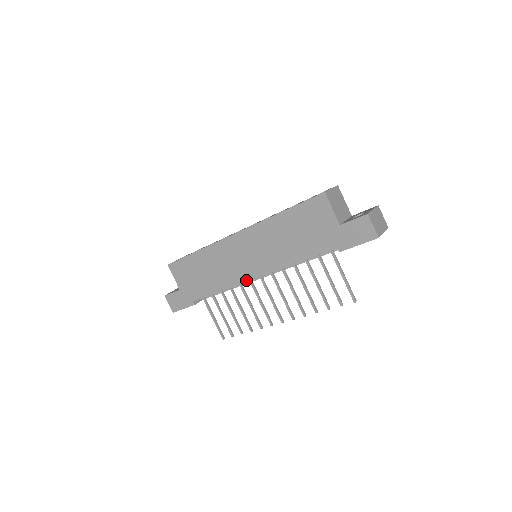
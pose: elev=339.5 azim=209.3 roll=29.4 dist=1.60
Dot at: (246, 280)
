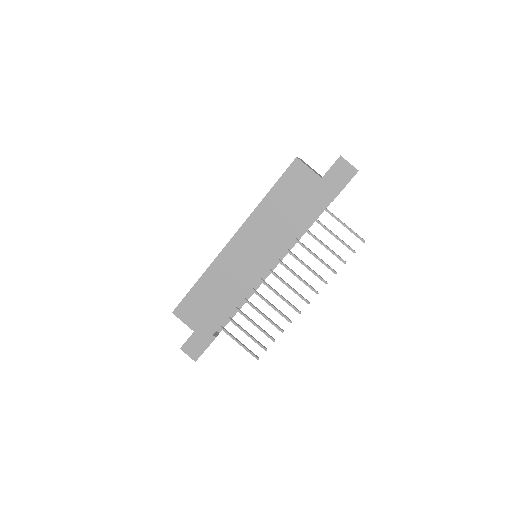
Dot at: (258, 279)
